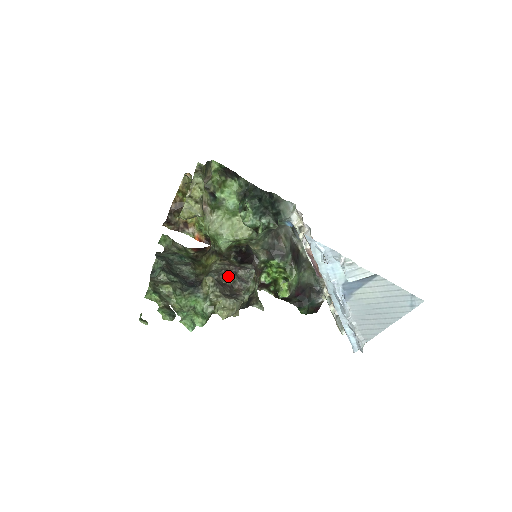
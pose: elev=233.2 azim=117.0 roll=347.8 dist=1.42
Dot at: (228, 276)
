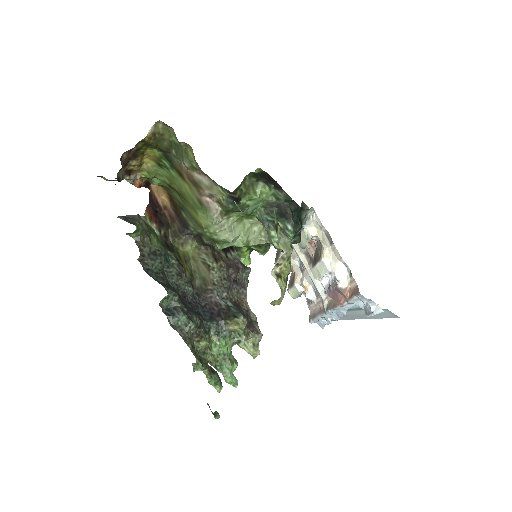
Dot at: (235, 289)
